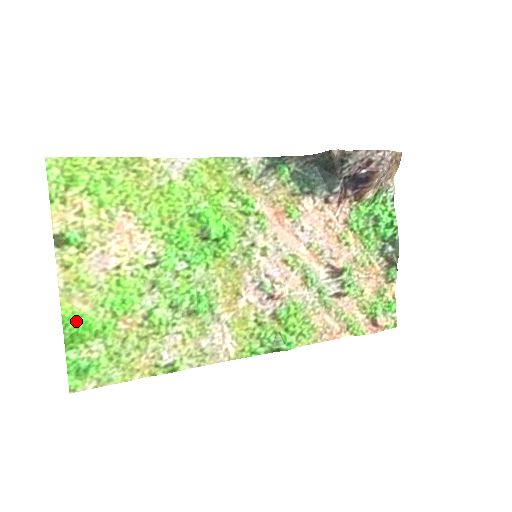
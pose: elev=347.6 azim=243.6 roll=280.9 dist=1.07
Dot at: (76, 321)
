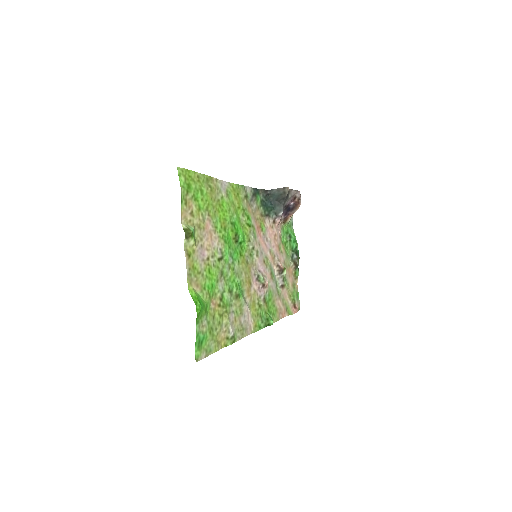
Dot at: (199, 300)
